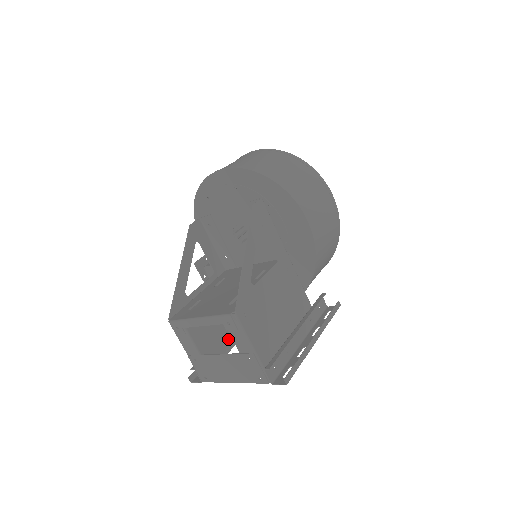
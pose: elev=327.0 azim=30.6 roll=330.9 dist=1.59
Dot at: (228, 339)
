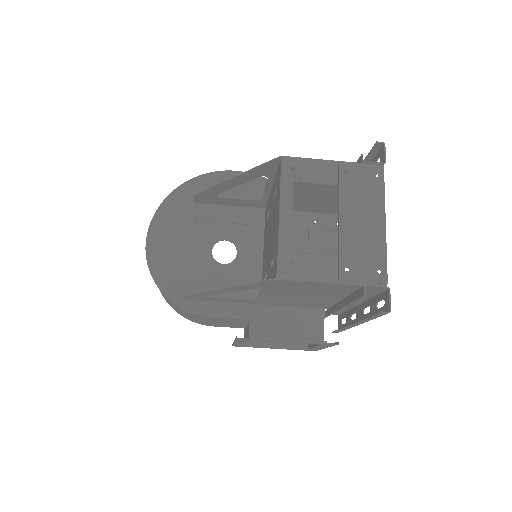
Dot at: occluded
